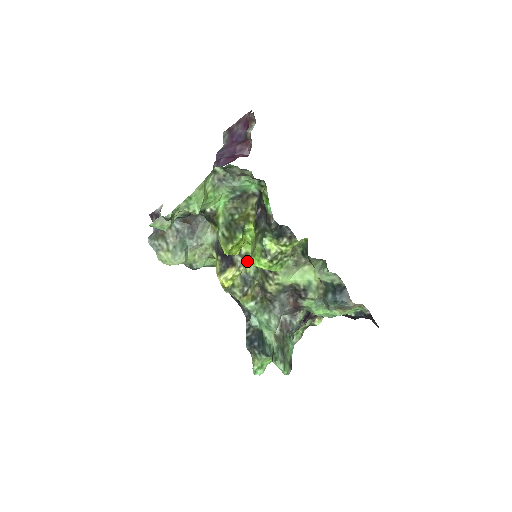
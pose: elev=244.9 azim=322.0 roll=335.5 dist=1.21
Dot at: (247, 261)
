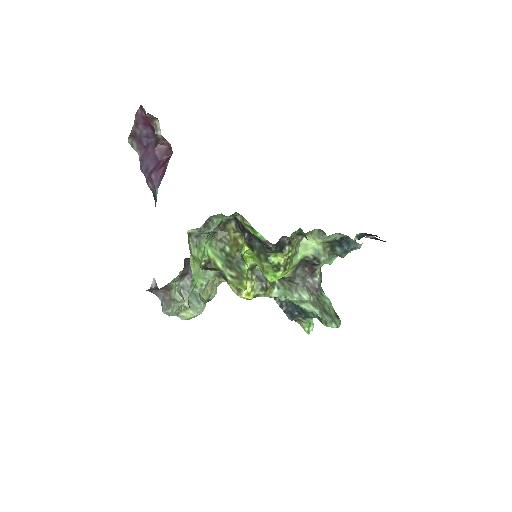
Dot at: (254, 268)
